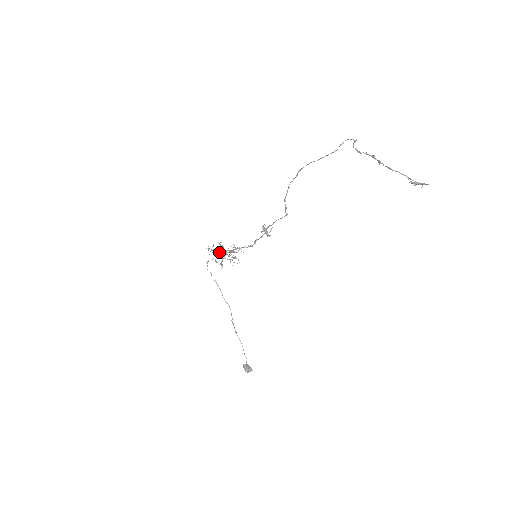
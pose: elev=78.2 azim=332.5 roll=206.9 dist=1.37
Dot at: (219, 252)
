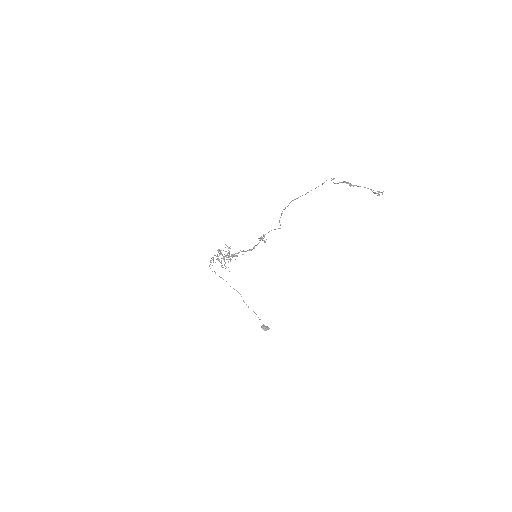
Dot at: (221, 258)
